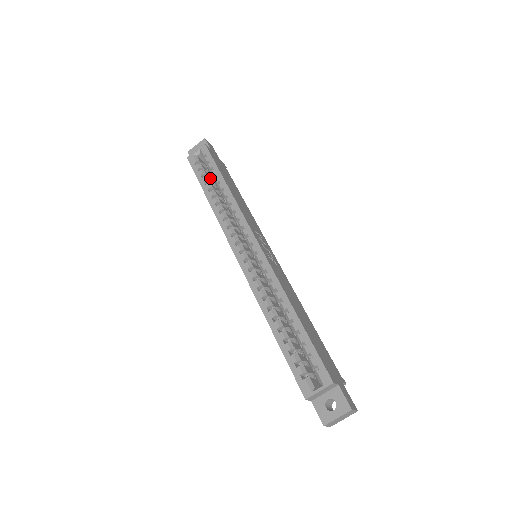
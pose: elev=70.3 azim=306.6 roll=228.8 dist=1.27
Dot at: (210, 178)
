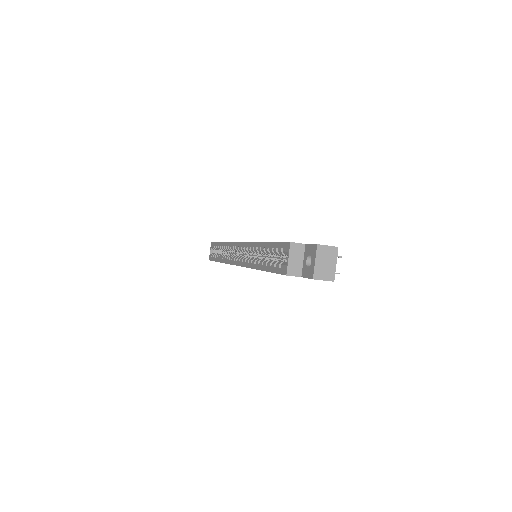
Dot at: occluded
